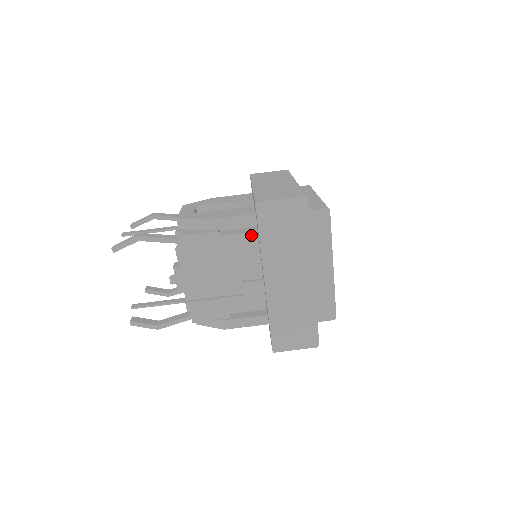
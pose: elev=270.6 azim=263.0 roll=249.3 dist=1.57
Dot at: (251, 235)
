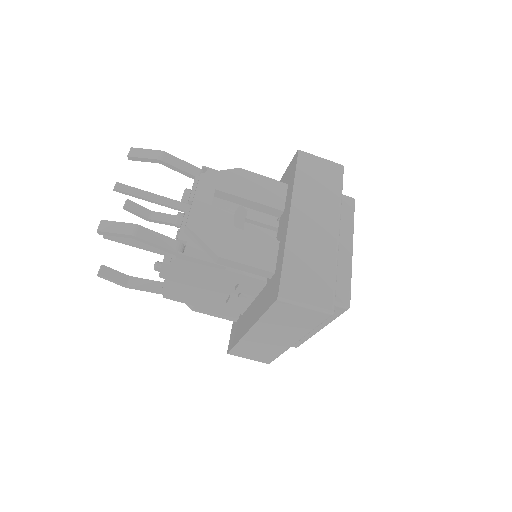
Dot at: (259, 281)
